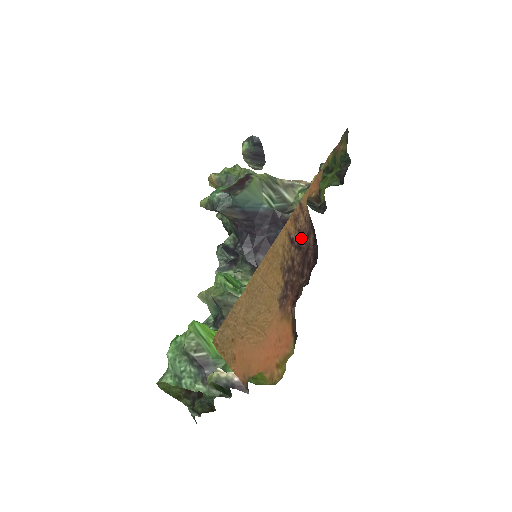
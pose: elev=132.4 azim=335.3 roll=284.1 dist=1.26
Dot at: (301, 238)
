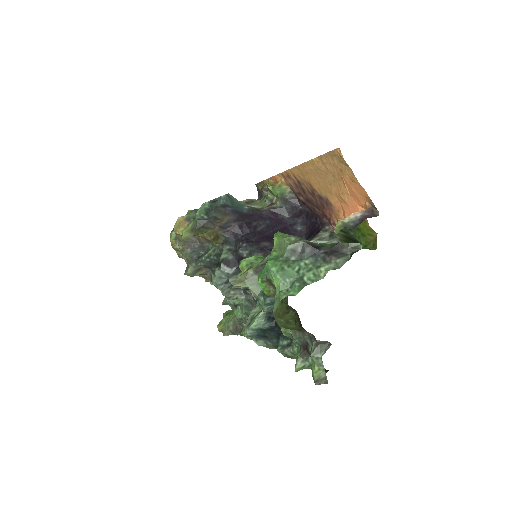
Dot at: (299, 189)
